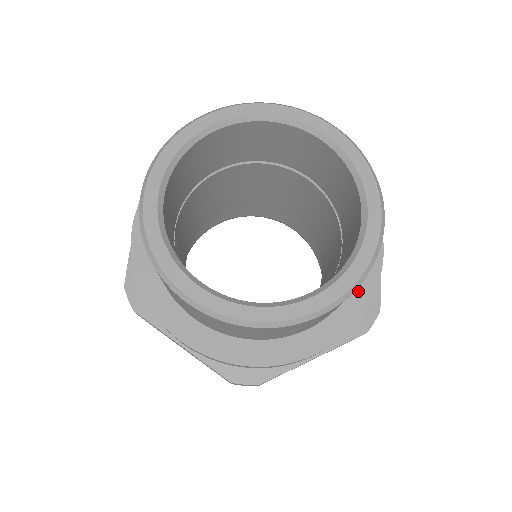
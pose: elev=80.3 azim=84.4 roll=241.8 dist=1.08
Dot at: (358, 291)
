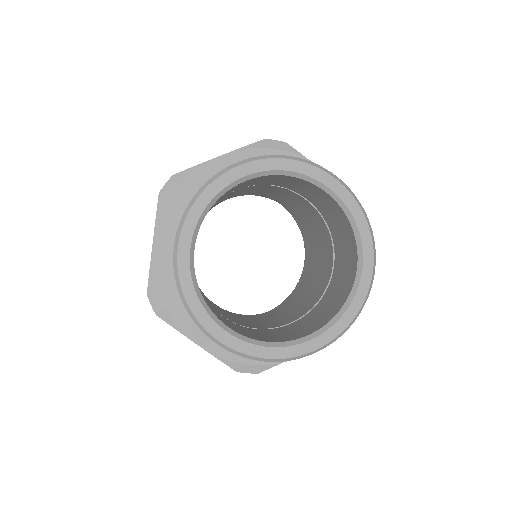
Dot at: occluded
